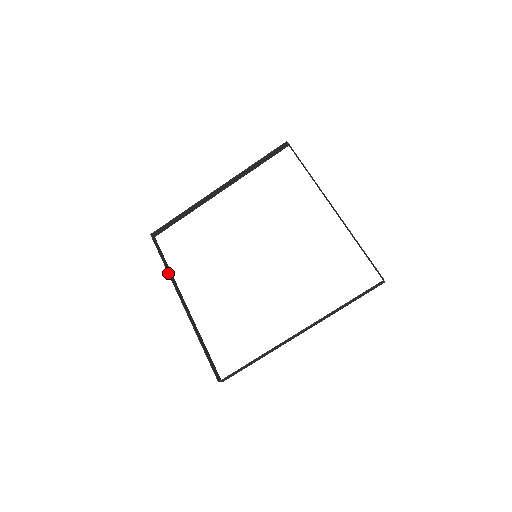
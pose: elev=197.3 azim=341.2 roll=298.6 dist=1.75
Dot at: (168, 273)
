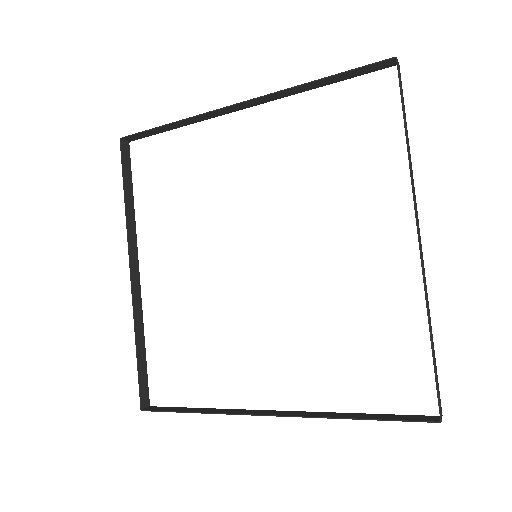
Dot at: occluded
